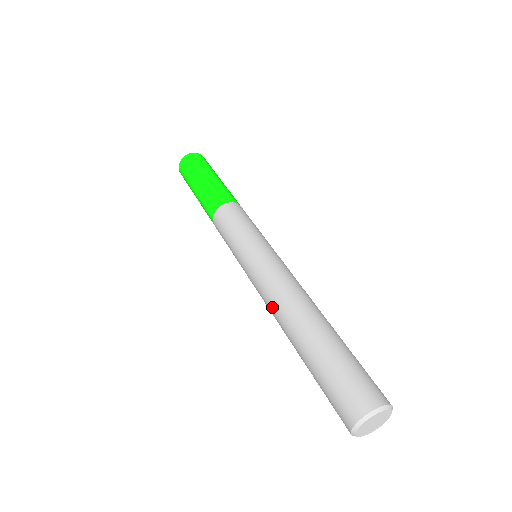
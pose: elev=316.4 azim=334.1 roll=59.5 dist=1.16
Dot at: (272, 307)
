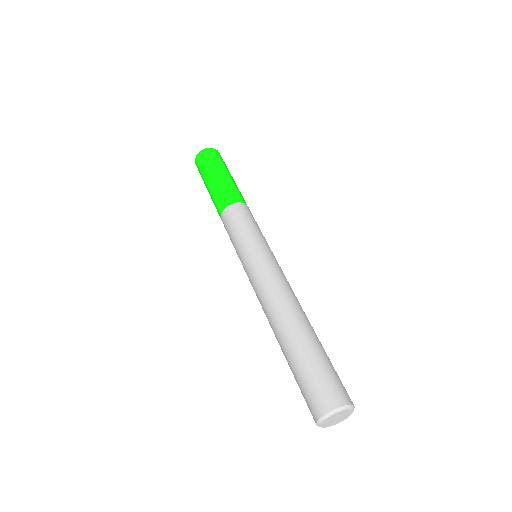
Dot at: occluded
